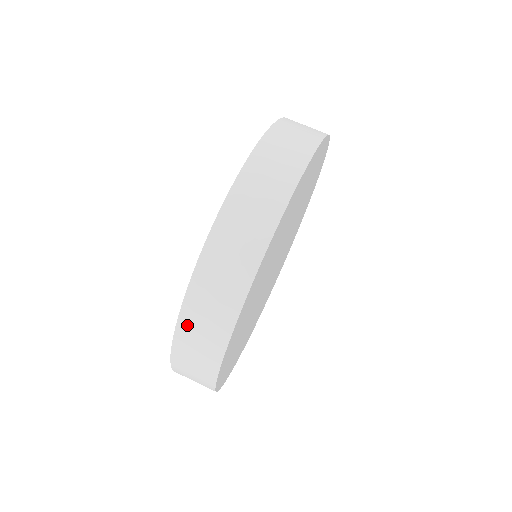
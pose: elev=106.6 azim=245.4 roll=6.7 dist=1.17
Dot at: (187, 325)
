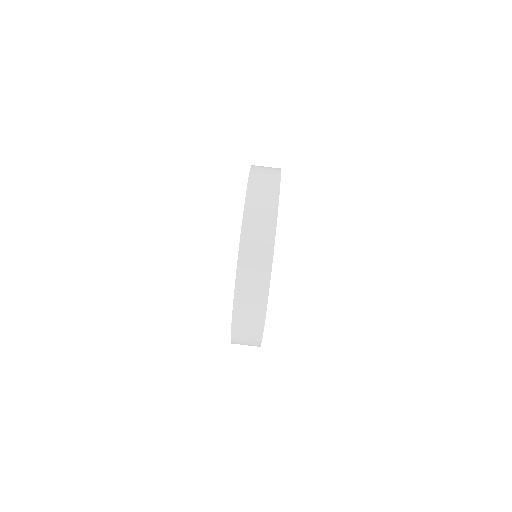
Dot at: (237, 341)
